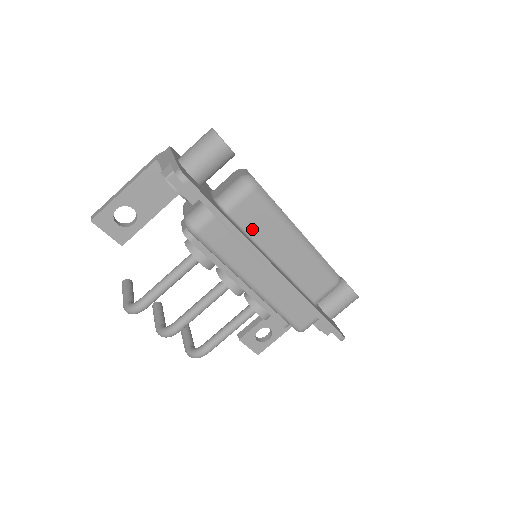
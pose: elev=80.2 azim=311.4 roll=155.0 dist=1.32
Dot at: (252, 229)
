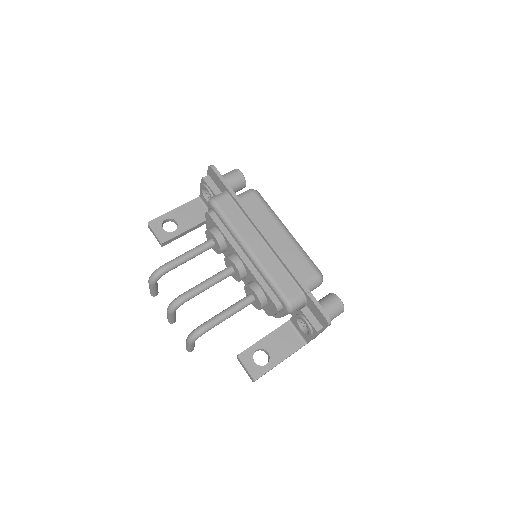
Dot at: (252, 215)
